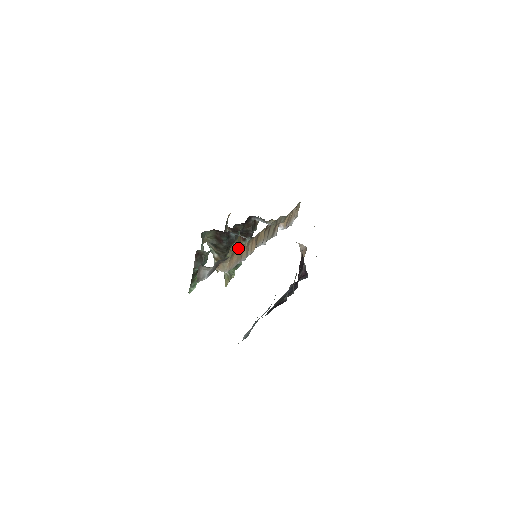
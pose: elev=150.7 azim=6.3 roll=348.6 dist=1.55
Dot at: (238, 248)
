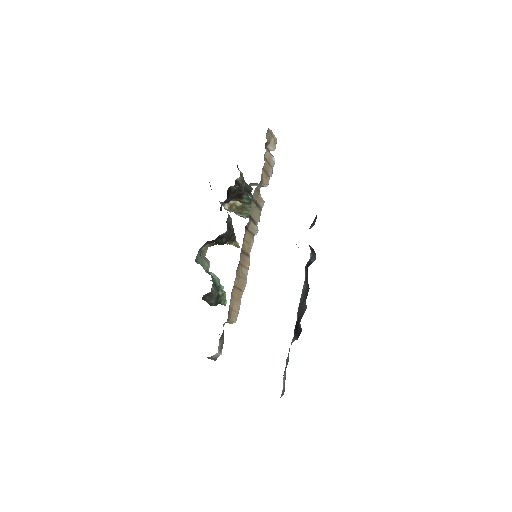
Dot at: (230, 299)
